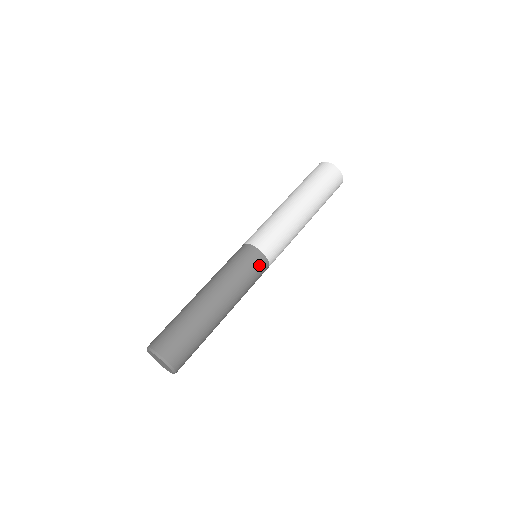
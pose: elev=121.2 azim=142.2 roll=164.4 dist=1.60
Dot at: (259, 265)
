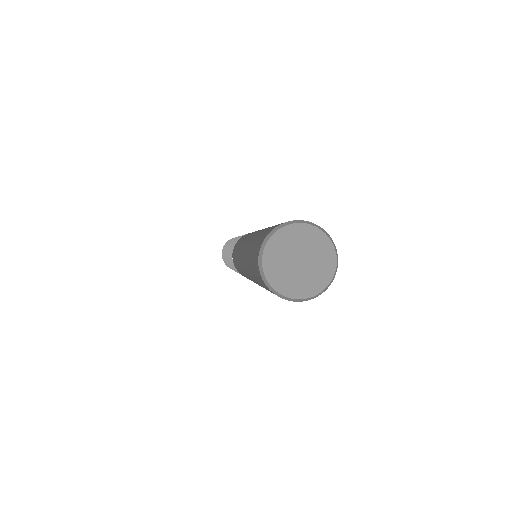
Dot at: occluded
